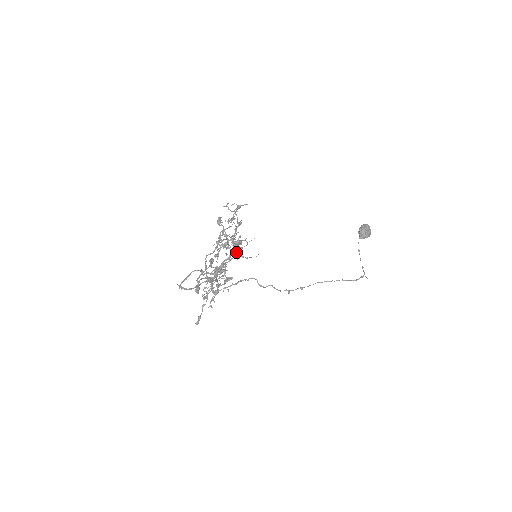
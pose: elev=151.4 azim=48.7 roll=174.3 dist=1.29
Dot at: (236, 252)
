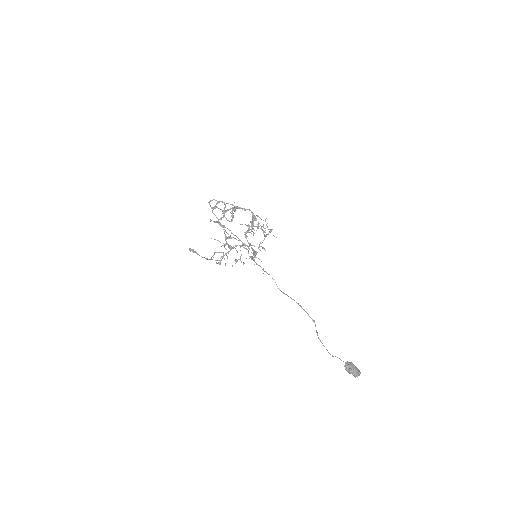
Dot at: (249, 210)
